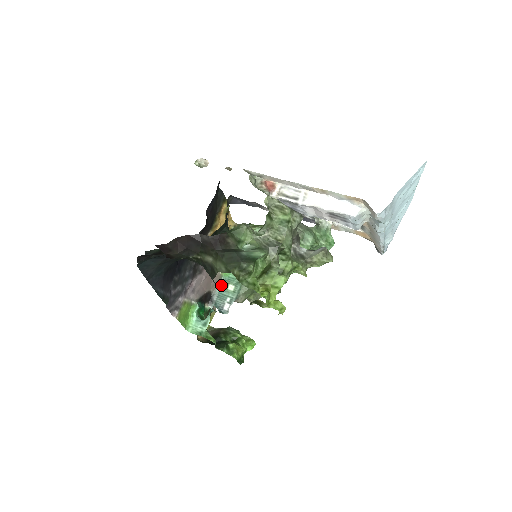
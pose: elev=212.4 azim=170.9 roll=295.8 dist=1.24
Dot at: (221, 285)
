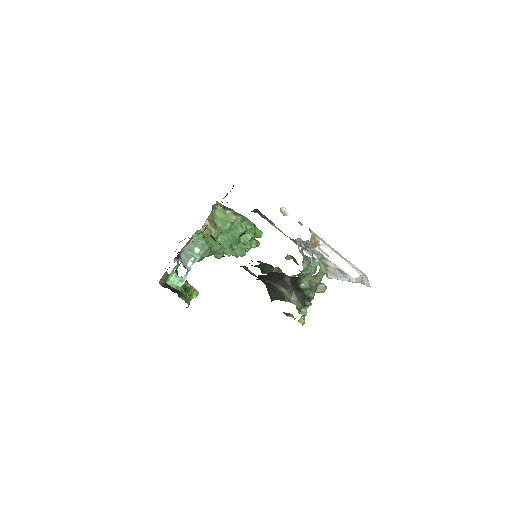
Dot at: (189, 245)
